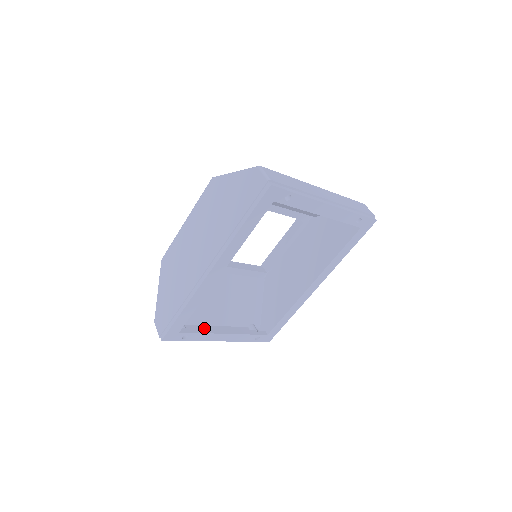
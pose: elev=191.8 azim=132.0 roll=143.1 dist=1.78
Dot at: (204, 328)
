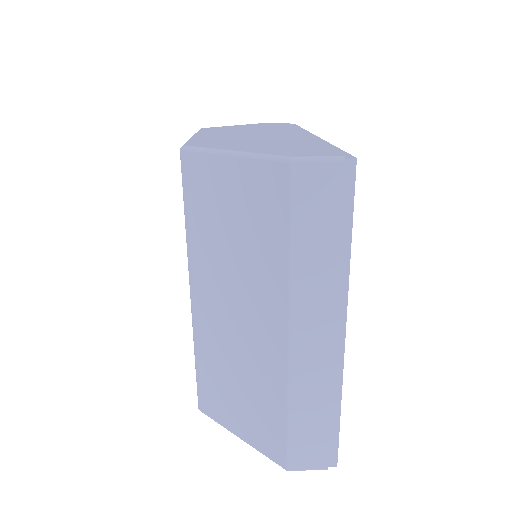
Dot at: (304, 304)
